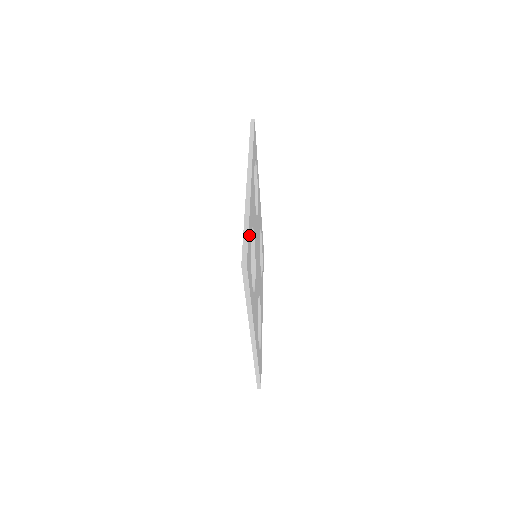
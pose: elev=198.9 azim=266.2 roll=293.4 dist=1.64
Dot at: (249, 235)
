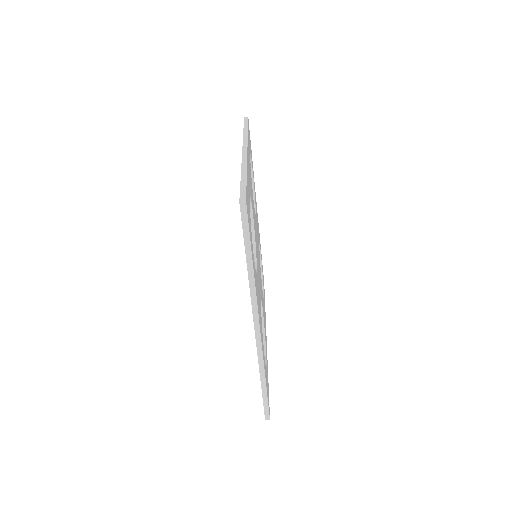
Dot at: (247, 188)
